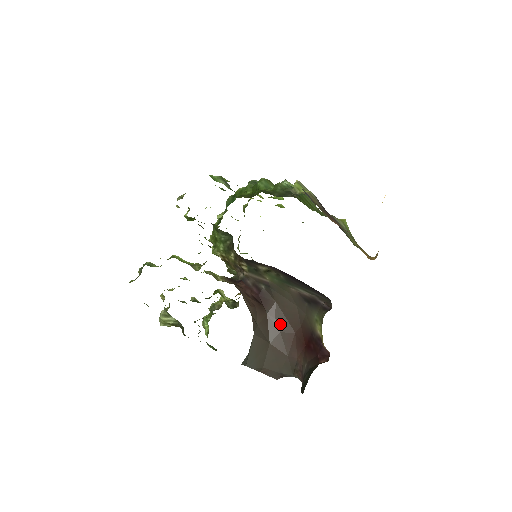
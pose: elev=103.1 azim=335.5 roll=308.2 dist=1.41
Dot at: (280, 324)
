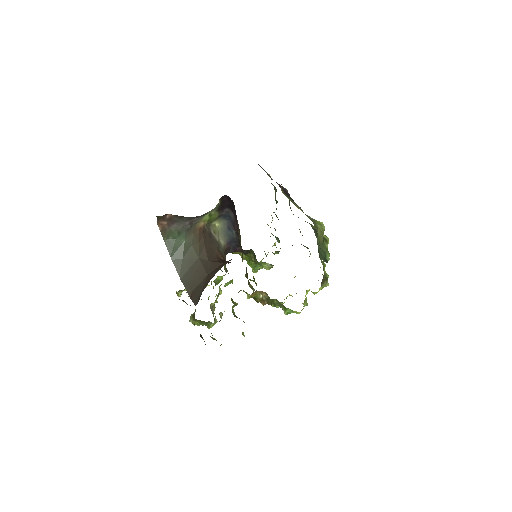
Dot at: occluded
